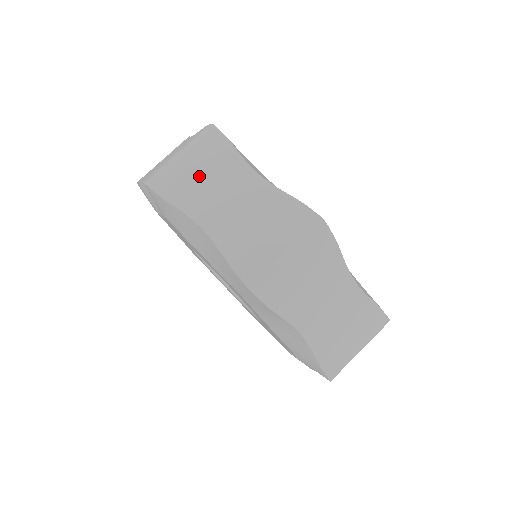
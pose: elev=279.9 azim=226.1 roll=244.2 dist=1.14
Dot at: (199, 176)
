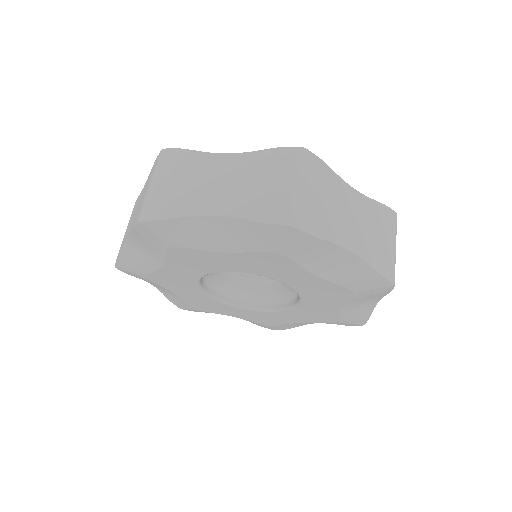
Dot at: occluded
